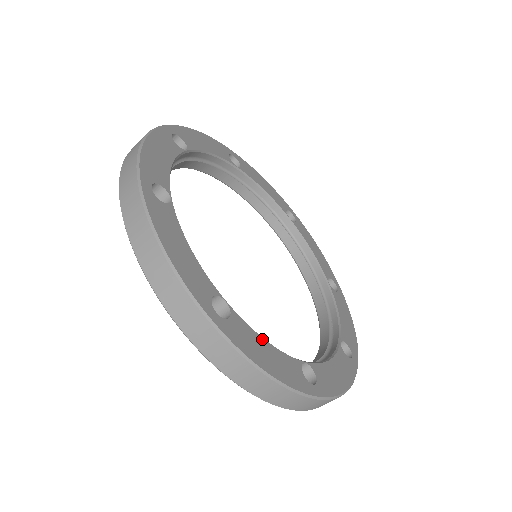
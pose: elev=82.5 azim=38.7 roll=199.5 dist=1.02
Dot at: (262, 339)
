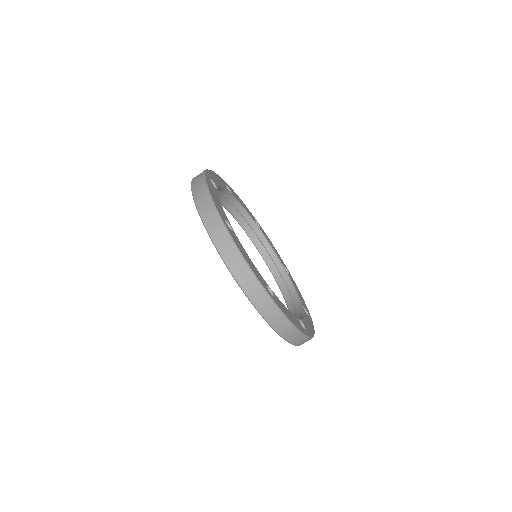
Dot at: (247, 254)
